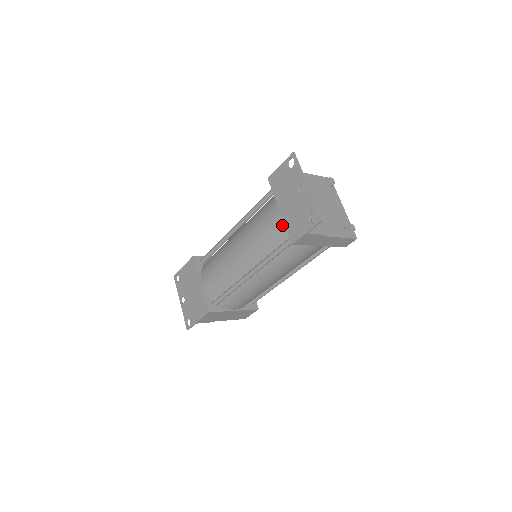
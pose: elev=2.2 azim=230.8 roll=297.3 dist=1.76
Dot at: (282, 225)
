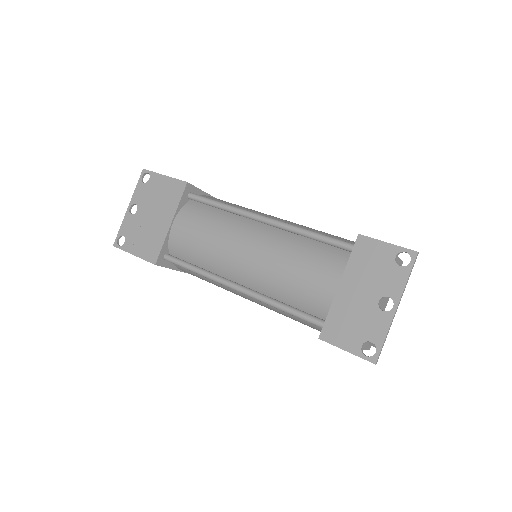
Dot at: (325, 300)
